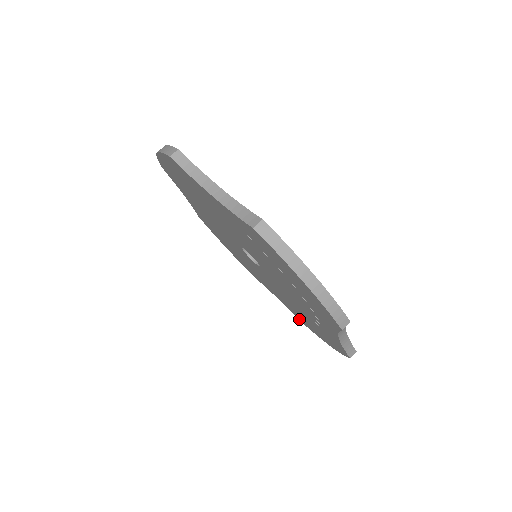
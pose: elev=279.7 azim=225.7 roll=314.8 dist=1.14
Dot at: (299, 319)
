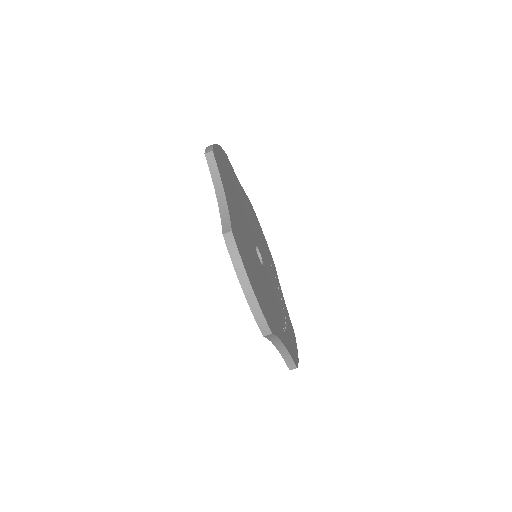
Dot at: occluded
